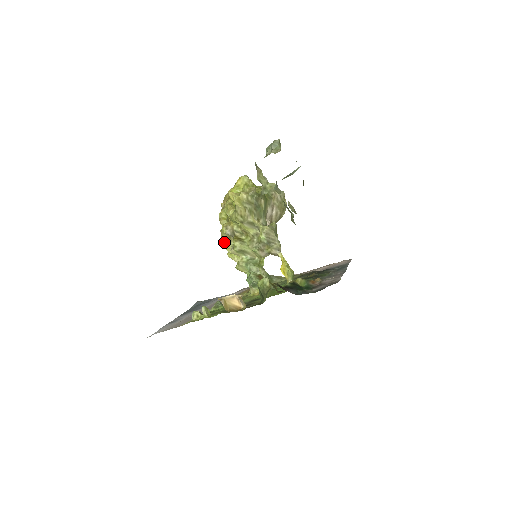
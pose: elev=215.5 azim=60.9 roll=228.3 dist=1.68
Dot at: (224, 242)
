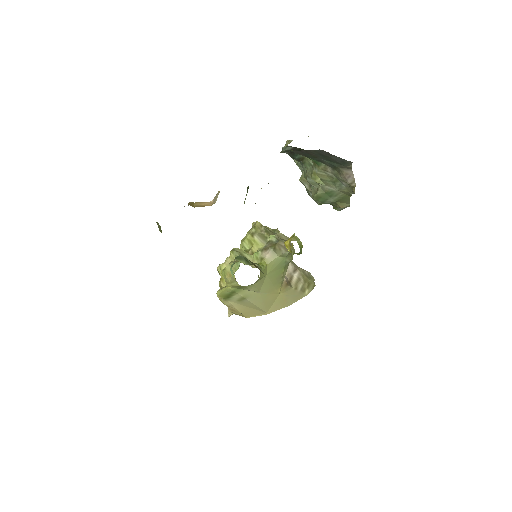
Dot at: occluded
